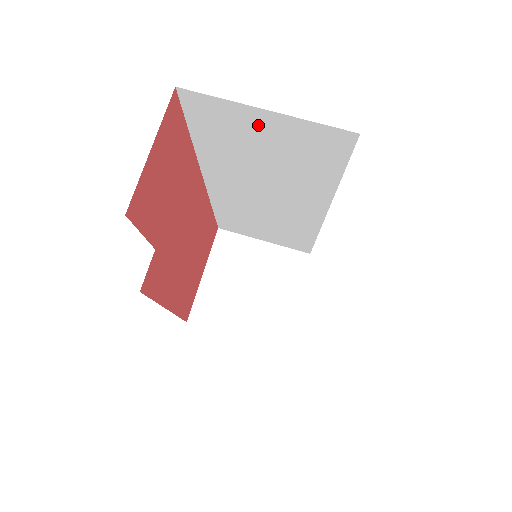
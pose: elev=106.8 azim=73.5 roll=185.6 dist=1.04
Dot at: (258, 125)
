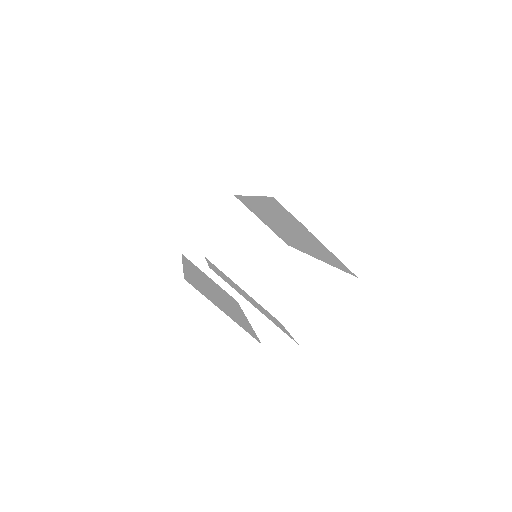
Dot at: (307, 233)
